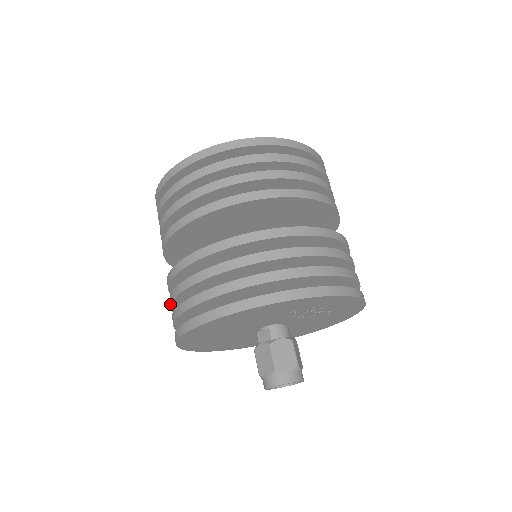
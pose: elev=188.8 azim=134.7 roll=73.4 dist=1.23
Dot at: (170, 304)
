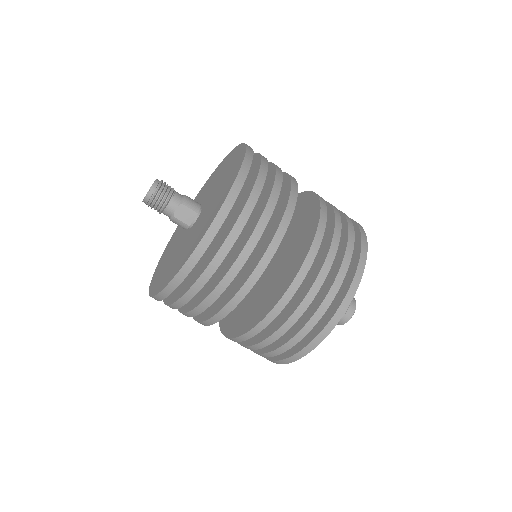
Dot at: (274, 340)
